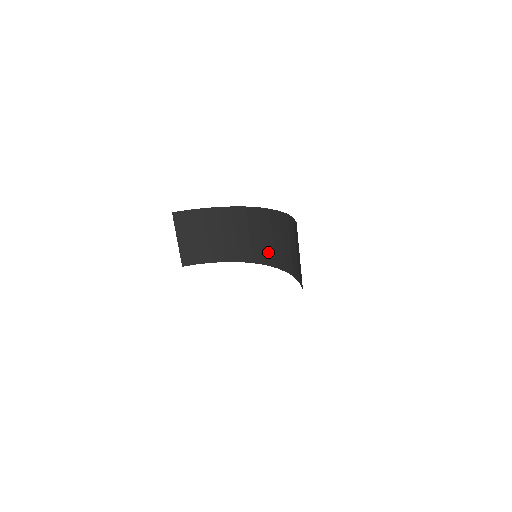
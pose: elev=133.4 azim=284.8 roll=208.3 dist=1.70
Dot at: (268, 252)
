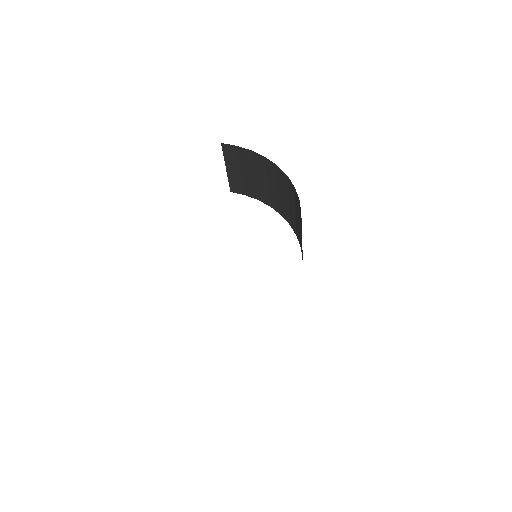
Dot at: (298, 231)
